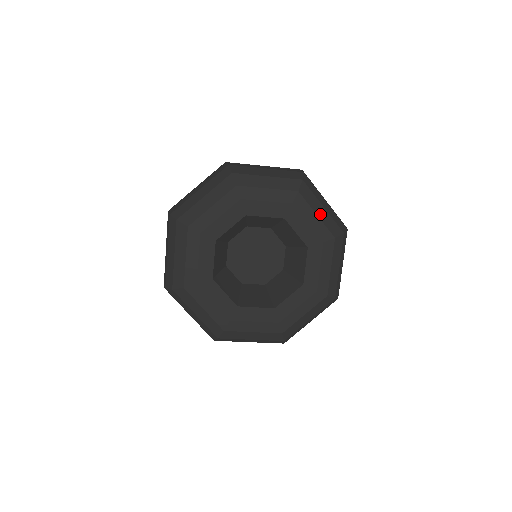
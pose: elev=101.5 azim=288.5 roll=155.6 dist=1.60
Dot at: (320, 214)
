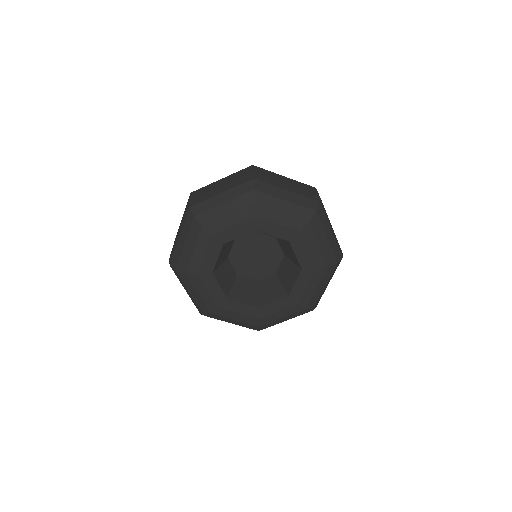
Dot at: (322, 244)
